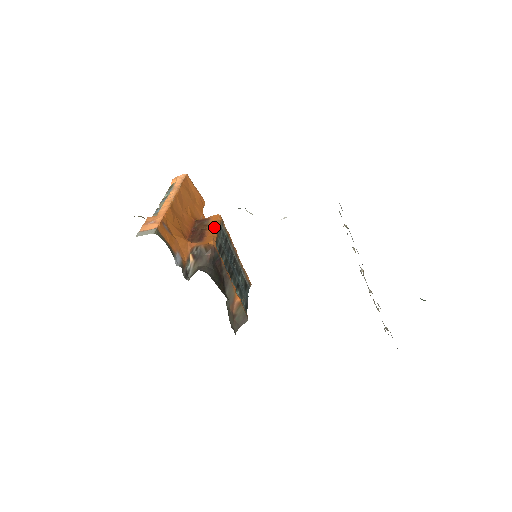
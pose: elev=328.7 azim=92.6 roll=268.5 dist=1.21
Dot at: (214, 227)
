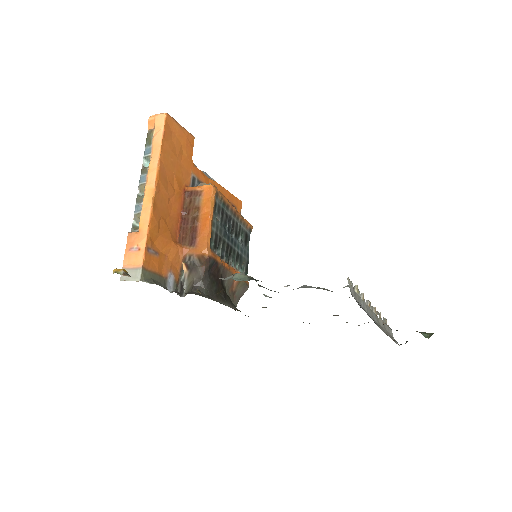
Dot at: (207, 216)
